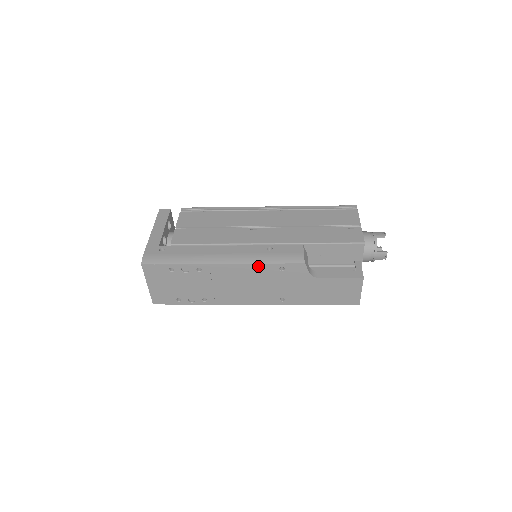
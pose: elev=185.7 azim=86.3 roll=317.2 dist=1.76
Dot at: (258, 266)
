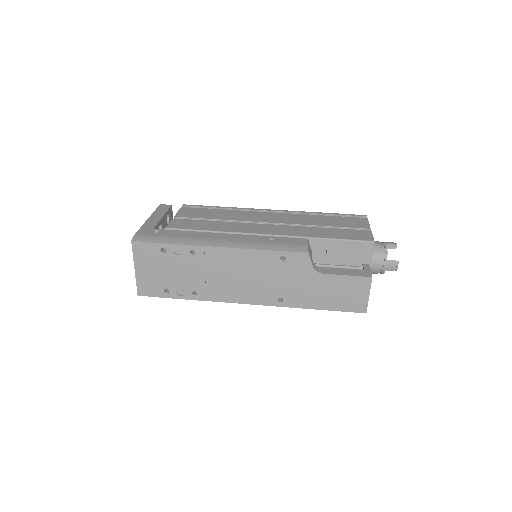
Dot at: (257, 253)
